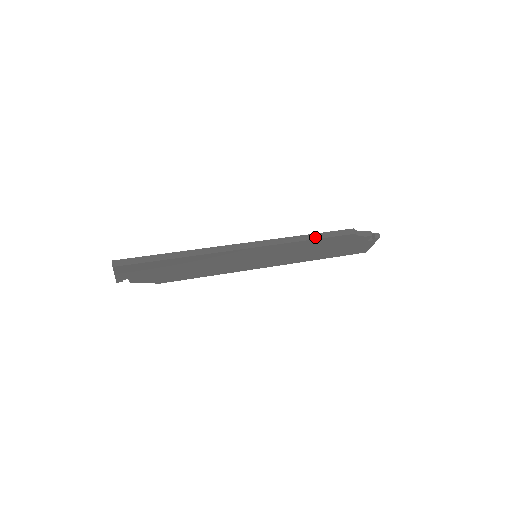
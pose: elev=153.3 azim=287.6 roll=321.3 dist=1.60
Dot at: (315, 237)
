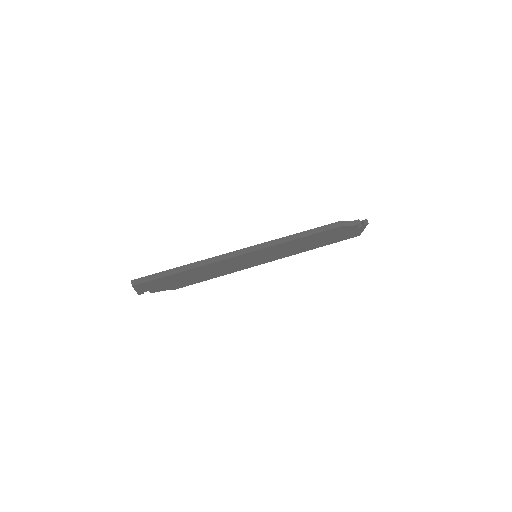
Dot at: (306, 234)
